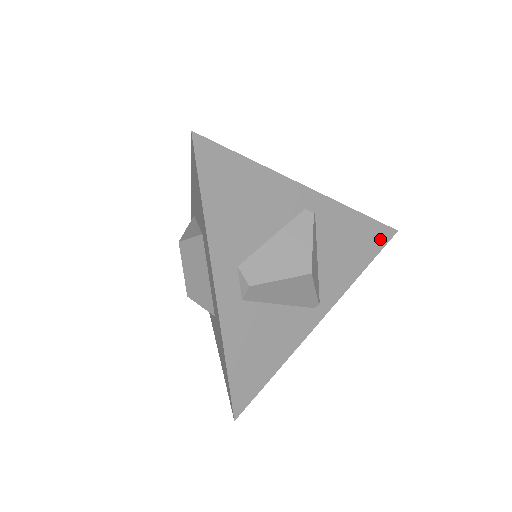
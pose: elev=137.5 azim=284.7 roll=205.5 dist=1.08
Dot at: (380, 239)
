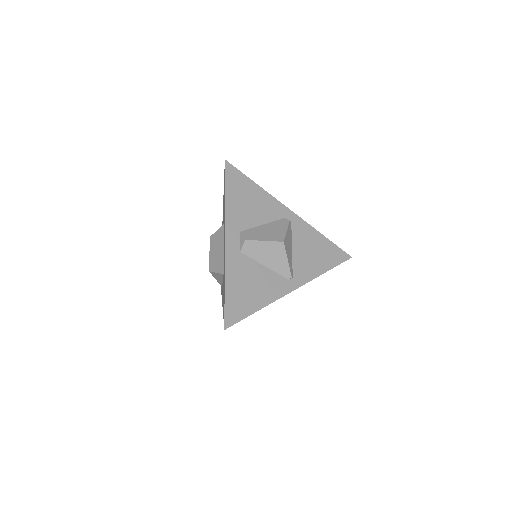
Dot at: (338, 257)
